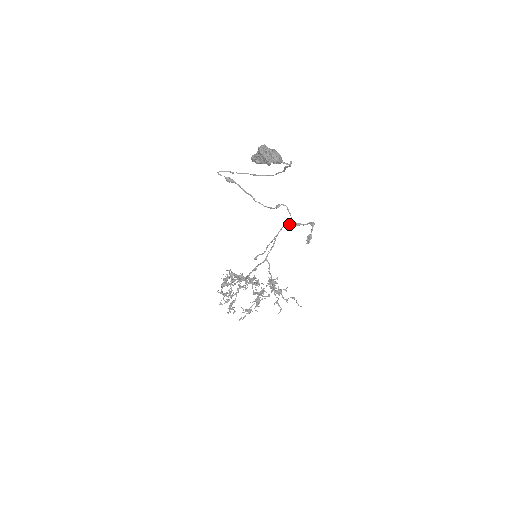
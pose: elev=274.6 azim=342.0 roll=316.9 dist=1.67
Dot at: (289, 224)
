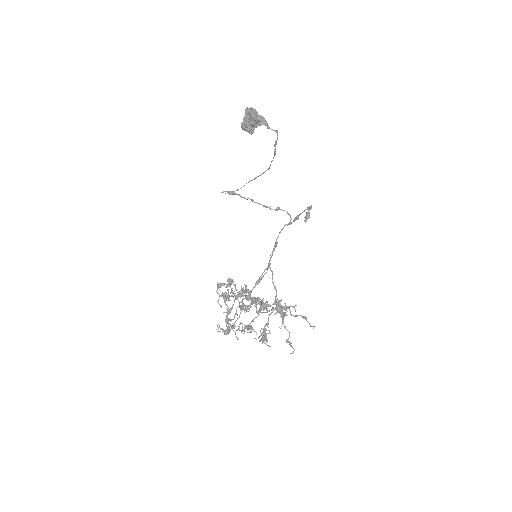
Dot at: (289, 223)
